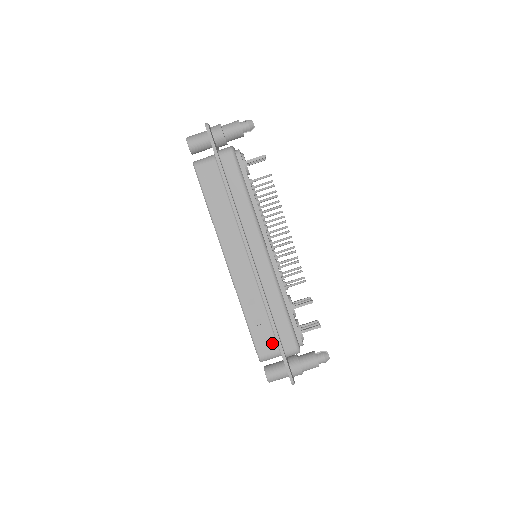
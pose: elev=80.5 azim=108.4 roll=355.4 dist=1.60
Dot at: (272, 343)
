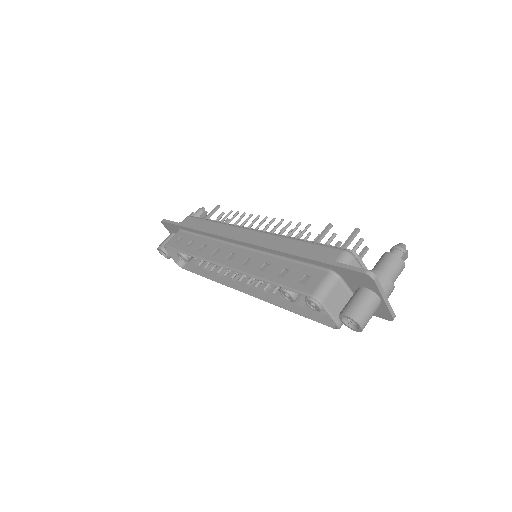
Dot at: (314, 273)
